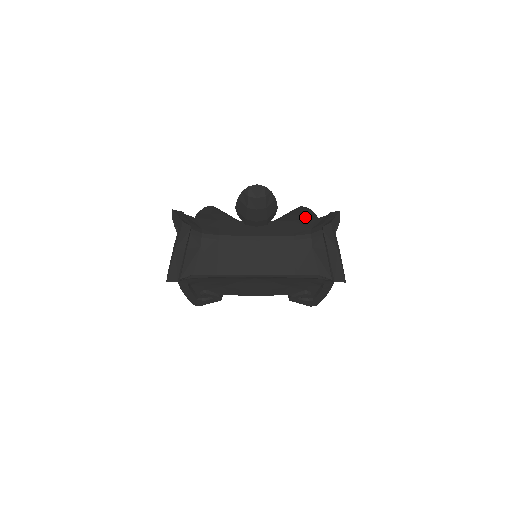
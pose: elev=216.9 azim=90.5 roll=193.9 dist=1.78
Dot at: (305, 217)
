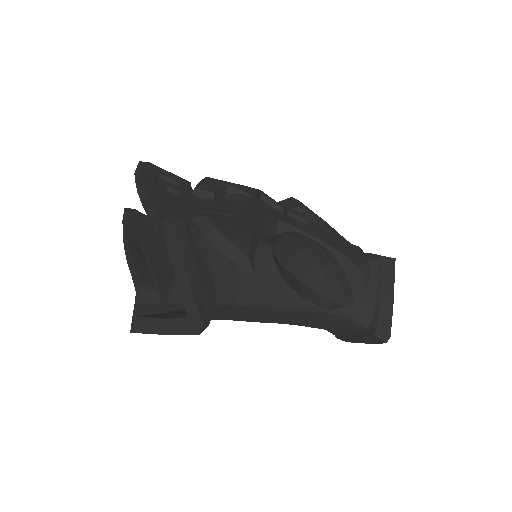
Dot at: occluded
